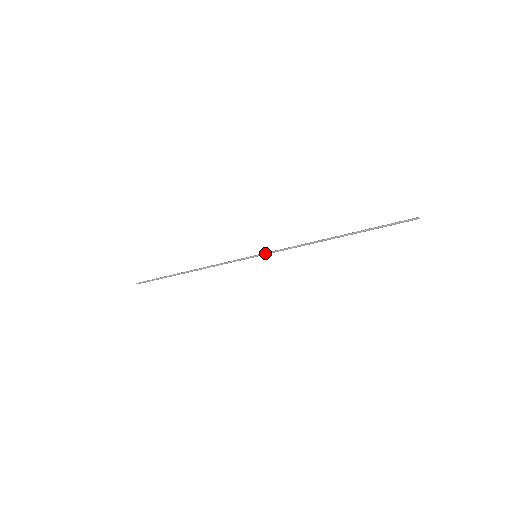
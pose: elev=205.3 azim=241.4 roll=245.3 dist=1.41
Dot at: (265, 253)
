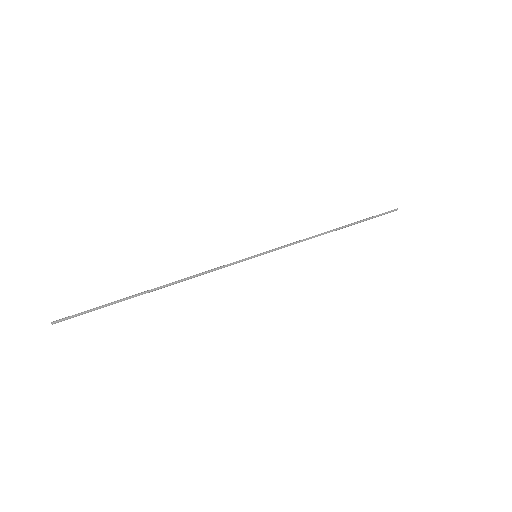
Dot at: occluded
